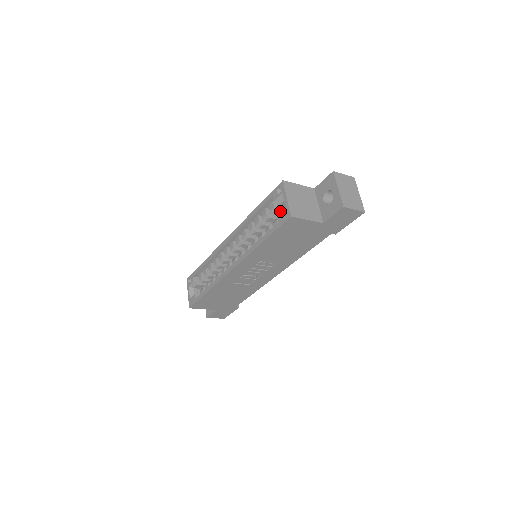
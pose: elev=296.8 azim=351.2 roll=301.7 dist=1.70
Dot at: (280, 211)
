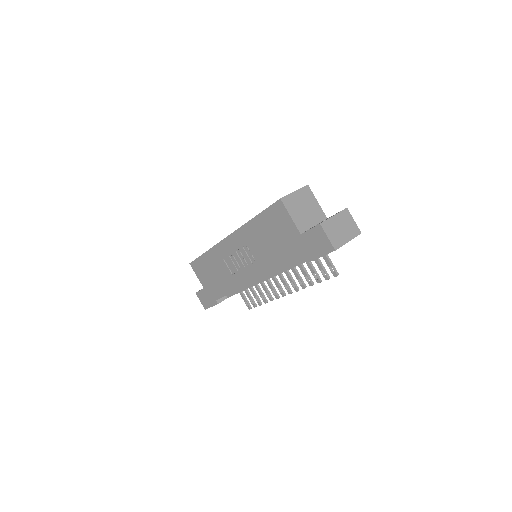
Dot at: occluded
